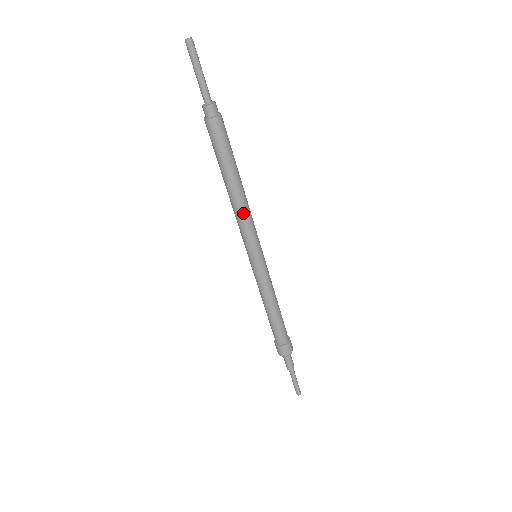
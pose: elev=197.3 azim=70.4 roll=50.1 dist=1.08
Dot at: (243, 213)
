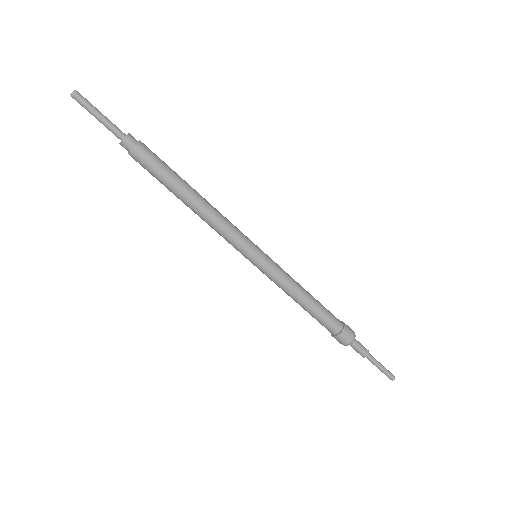
Dot at: (210, 225)
